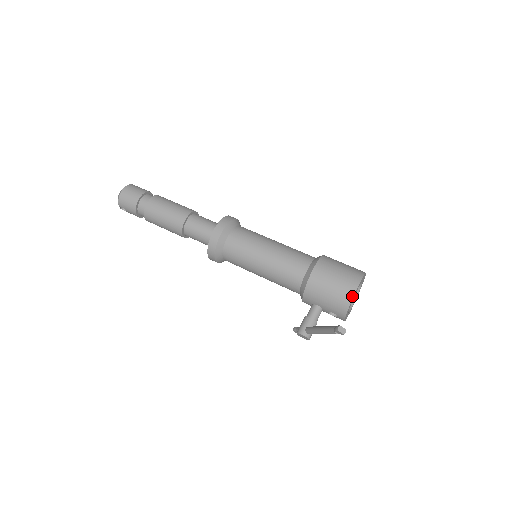
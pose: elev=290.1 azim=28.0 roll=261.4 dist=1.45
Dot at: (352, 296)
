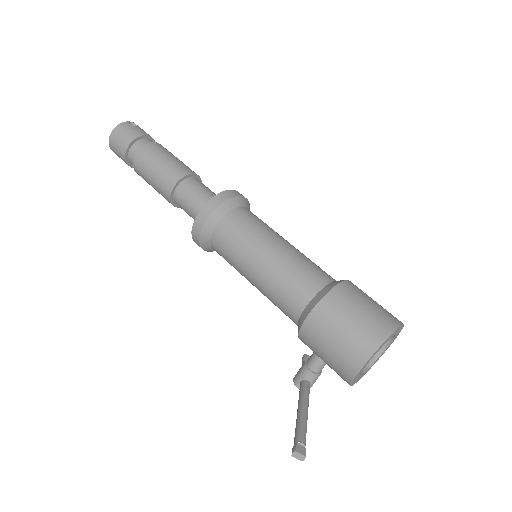
Dot at: (353, 376)
